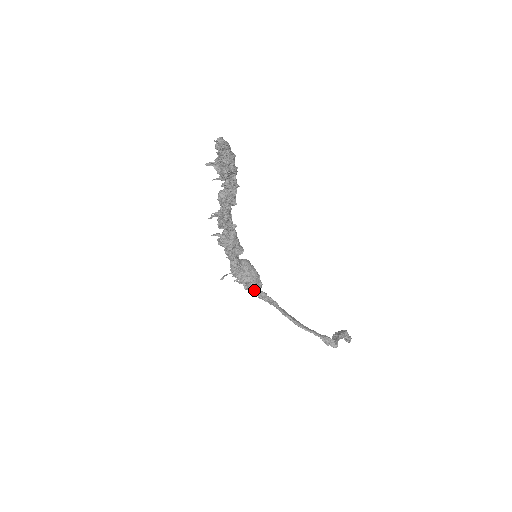
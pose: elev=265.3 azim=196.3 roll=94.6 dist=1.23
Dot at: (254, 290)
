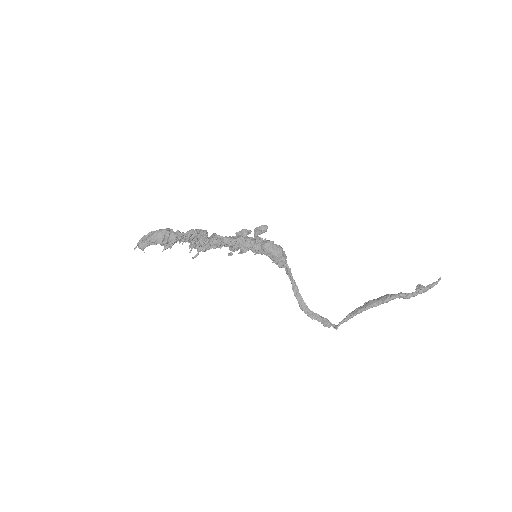
Dot at: (278, 266)
